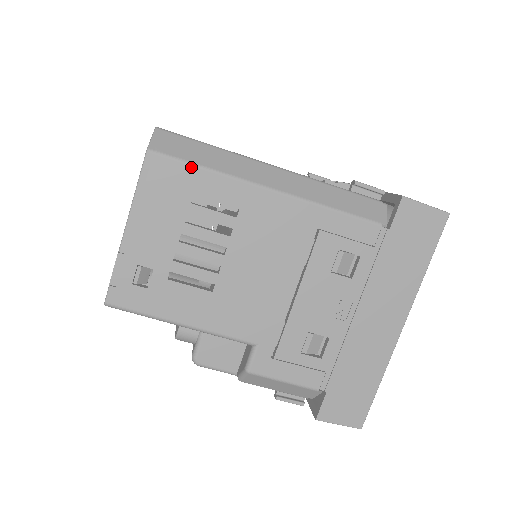
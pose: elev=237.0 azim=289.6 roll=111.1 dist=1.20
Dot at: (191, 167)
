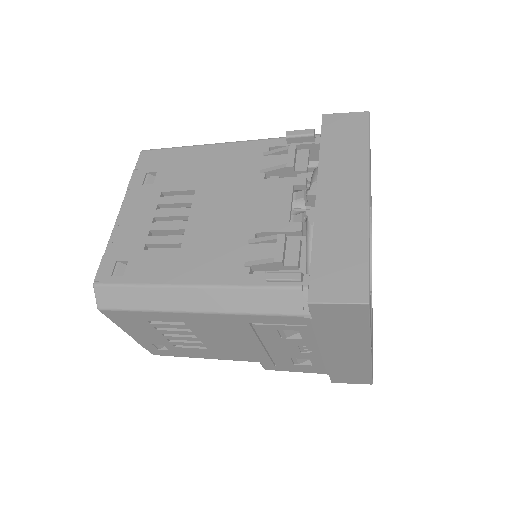
Dot at: (131, 312)
